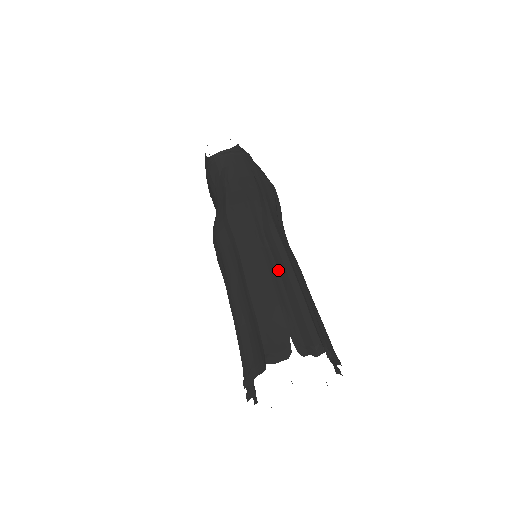
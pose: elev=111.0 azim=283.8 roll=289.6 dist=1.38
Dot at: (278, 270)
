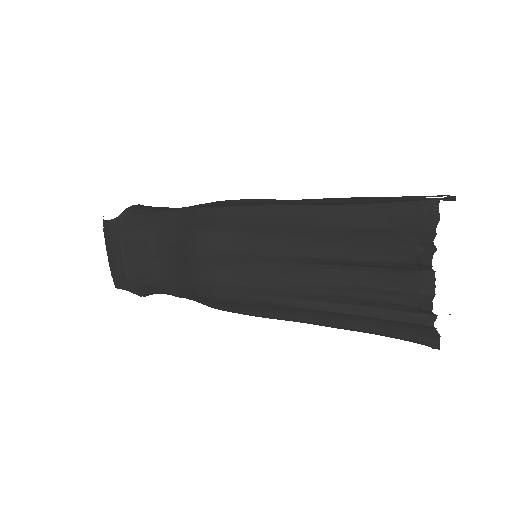
Dot at: occluded
